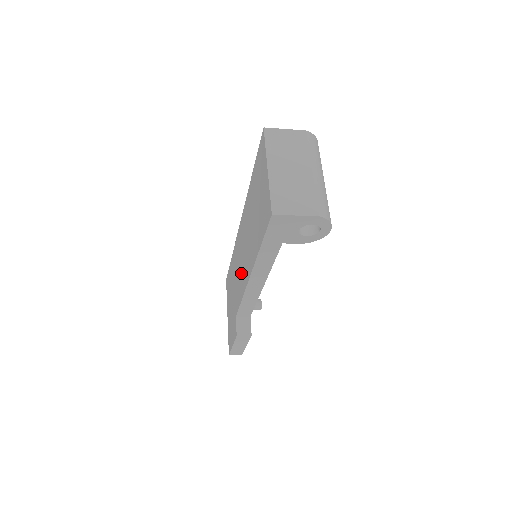
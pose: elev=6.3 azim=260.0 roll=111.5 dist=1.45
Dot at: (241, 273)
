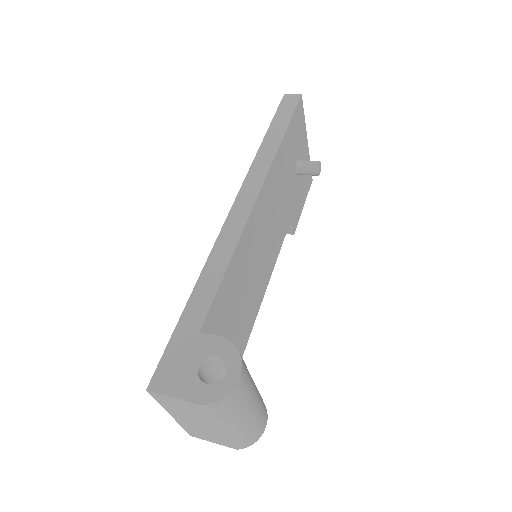
Dot at: occluded
